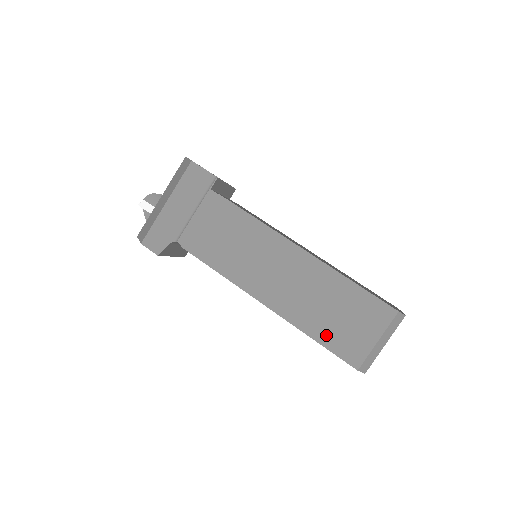
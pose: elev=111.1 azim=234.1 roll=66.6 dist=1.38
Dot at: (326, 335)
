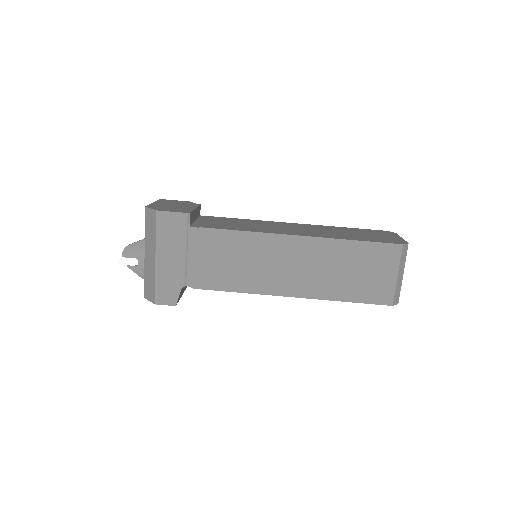
Dot at: (354, 293)
